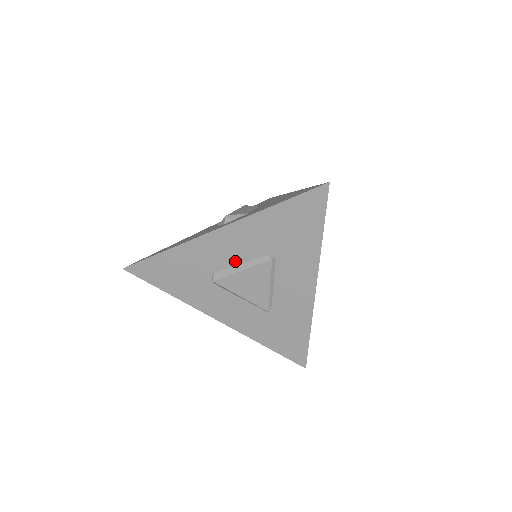
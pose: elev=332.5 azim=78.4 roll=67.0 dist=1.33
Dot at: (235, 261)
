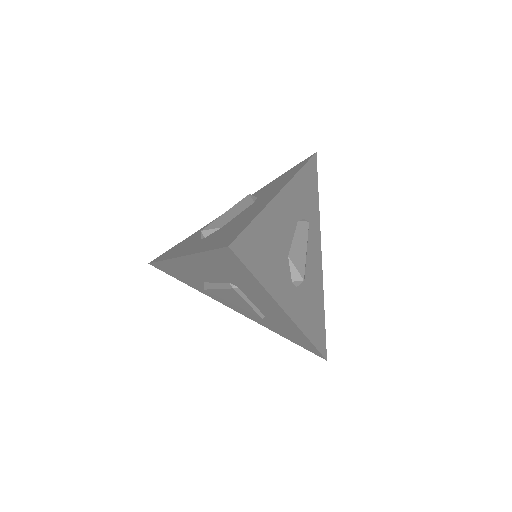
Dot at: (211, 280)
